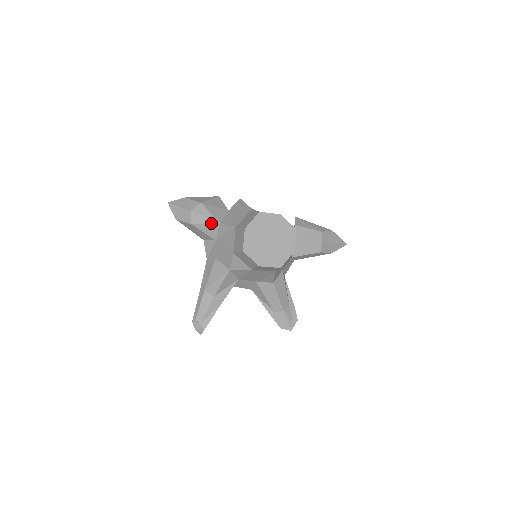
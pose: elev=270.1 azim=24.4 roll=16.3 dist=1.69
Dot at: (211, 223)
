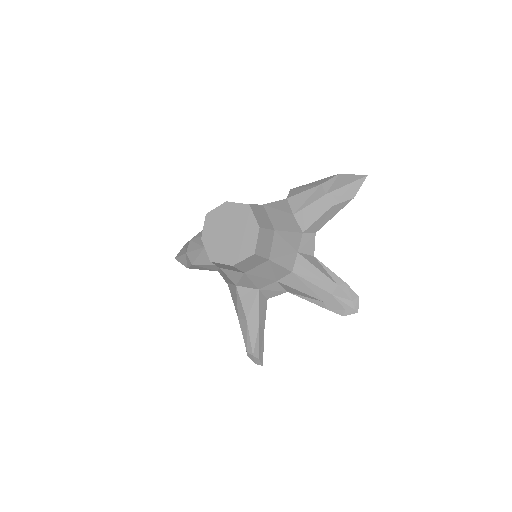
Dot at: (201, 253)
